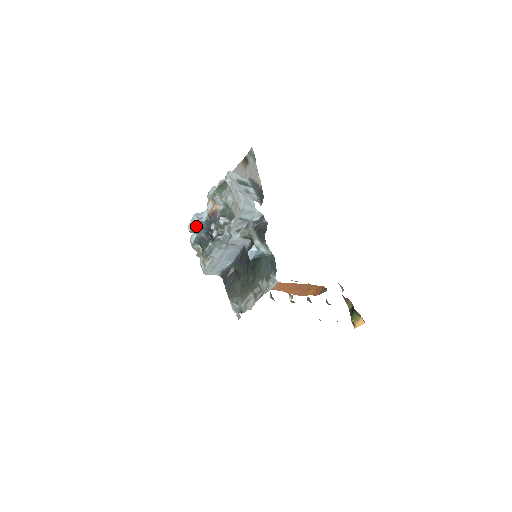
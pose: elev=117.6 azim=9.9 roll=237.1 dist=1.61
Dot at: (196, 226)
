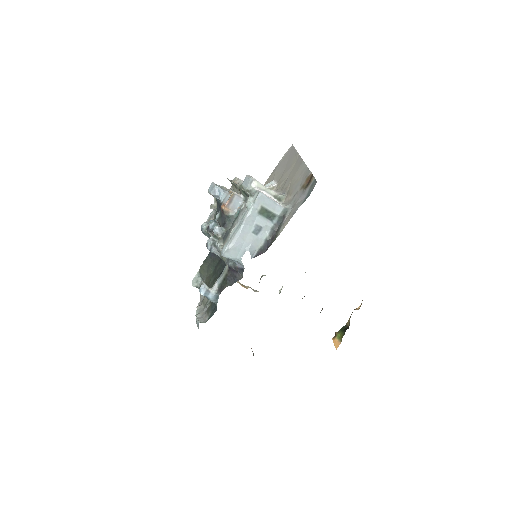
Dot at: occluded
